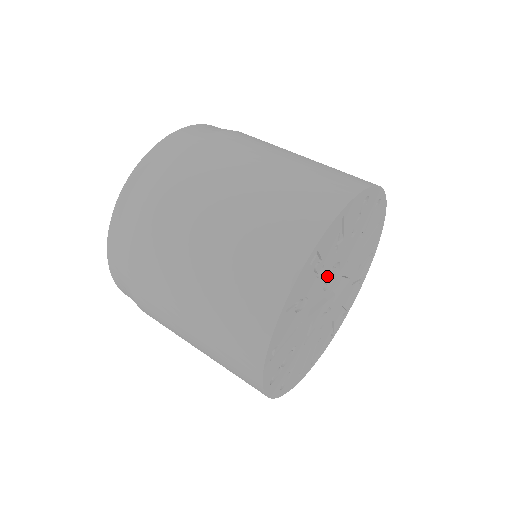
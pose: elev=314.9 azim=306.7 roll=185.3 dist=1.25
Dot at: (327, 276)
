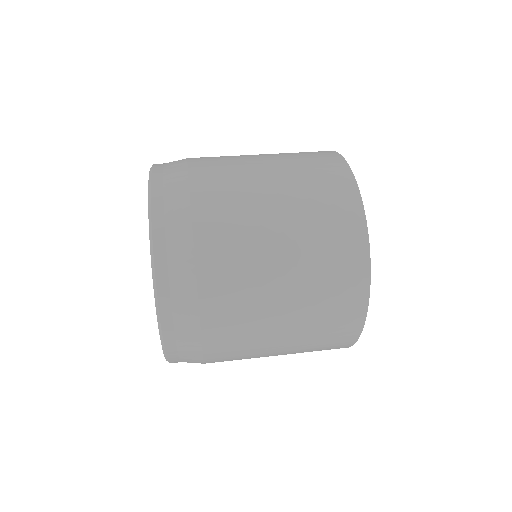
Dot at: occluded
